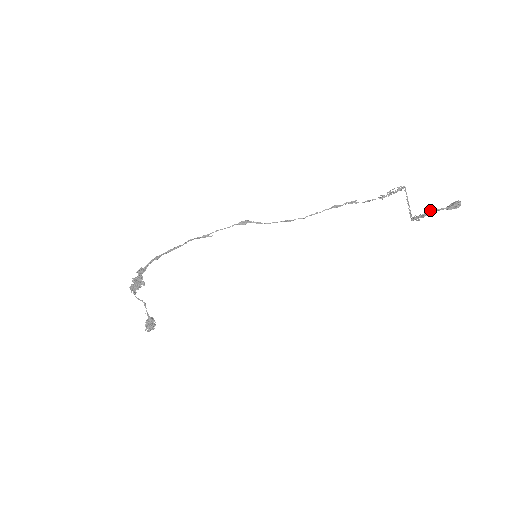
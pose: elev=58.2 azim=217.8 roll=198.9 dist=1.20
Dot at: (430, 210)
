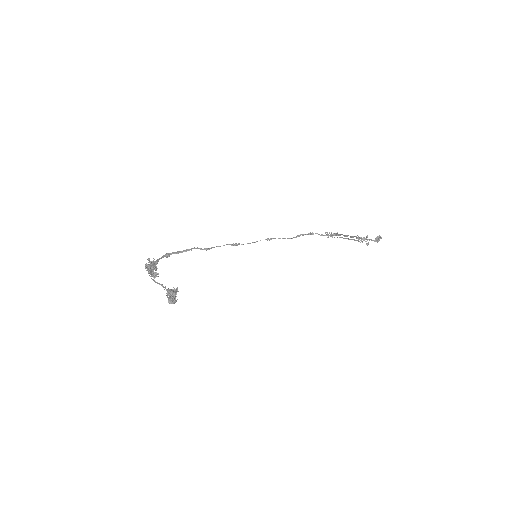
Dot at: occluded
